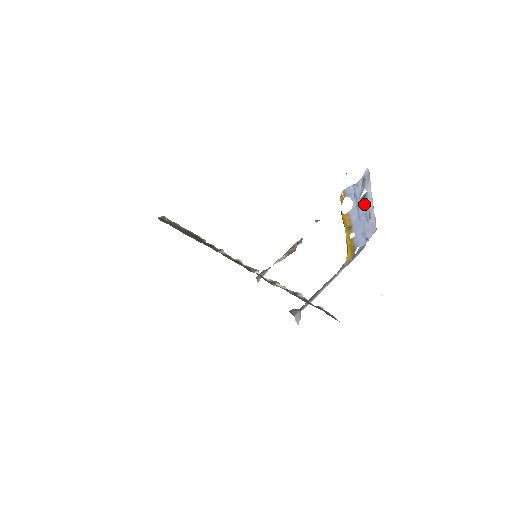
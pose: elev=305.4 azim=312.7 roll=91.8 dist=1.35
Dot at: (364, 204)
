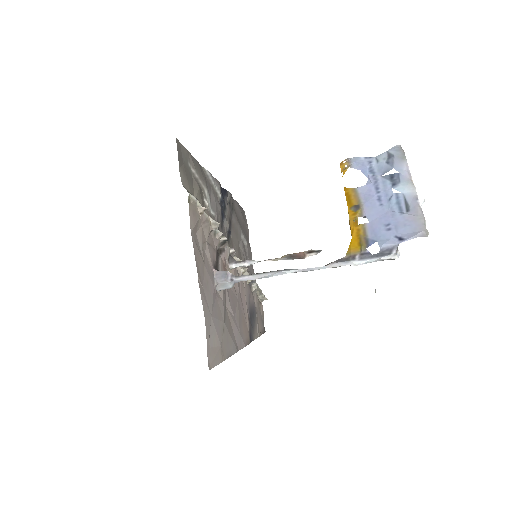
Dot at: (393, 187)
